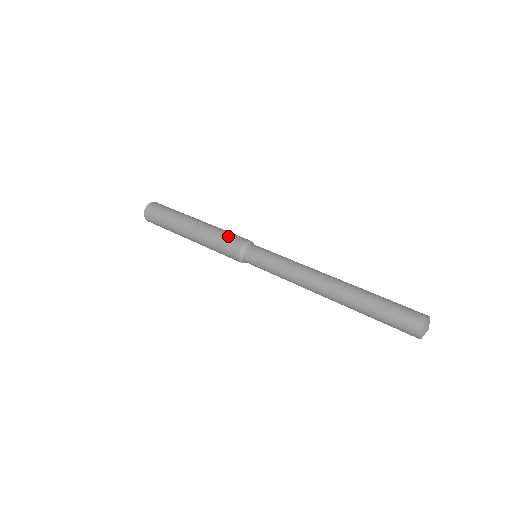
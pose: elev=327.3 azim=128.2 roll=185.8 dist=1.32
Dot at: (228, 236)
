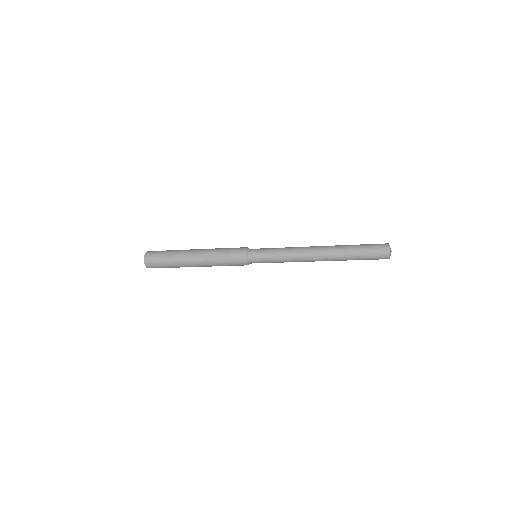
Dot at: (230, 248)
